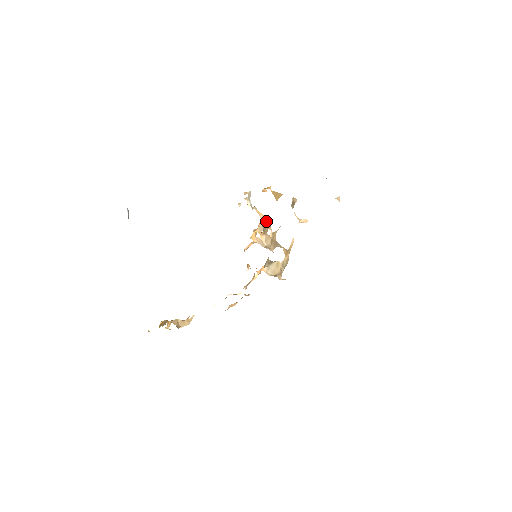
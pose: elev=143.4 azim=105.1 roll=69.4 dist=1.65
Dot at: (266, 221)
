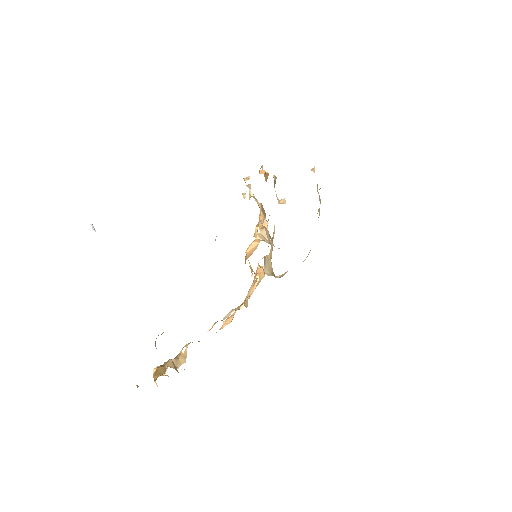
Dot at: (263, 210)
